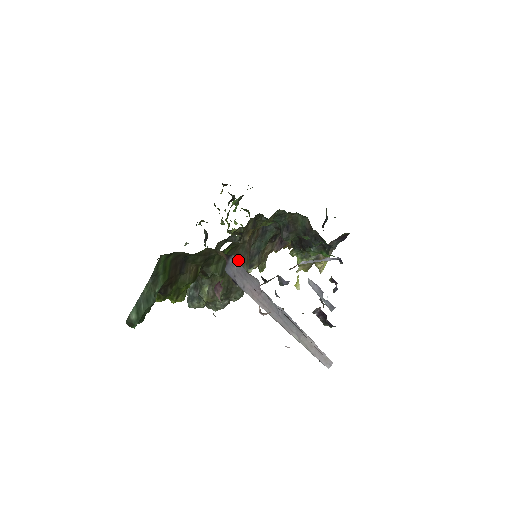
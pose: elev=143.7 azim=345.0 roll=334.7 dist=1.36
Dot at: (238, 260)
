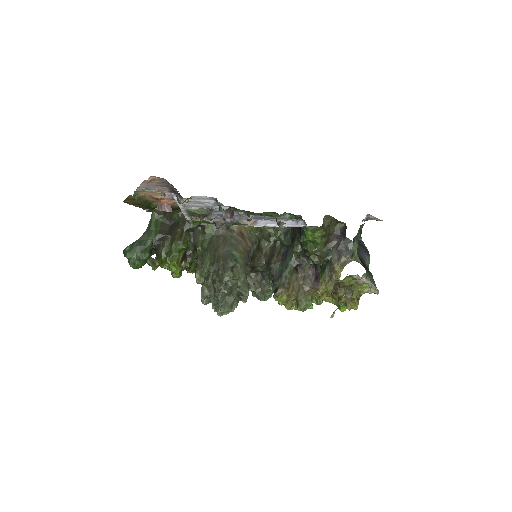
Dot at: occluded
